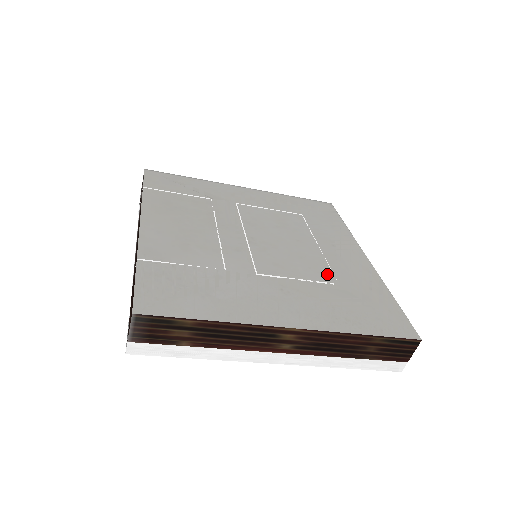
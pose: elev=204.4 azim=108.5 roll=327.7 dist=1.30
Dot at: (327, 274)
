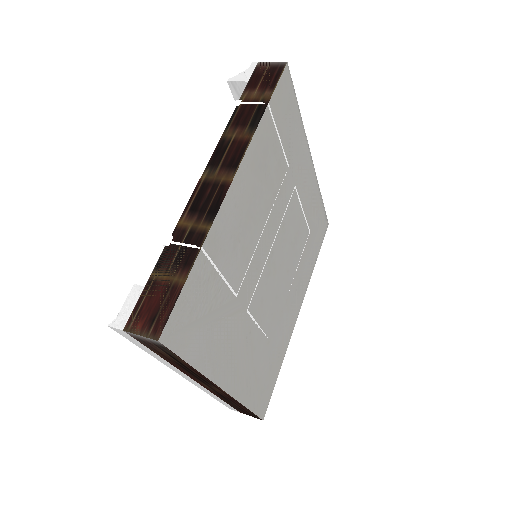
Dot at: (274, 327)
